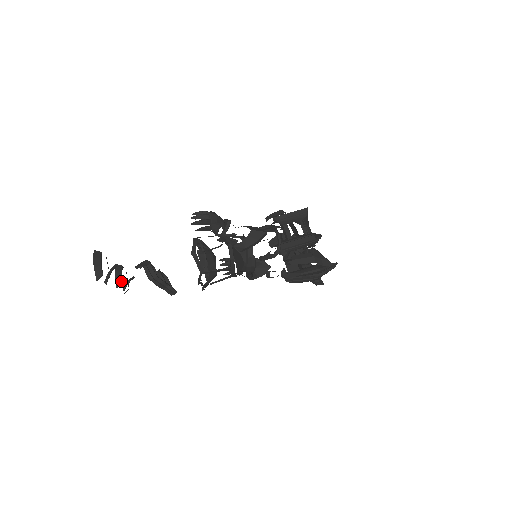
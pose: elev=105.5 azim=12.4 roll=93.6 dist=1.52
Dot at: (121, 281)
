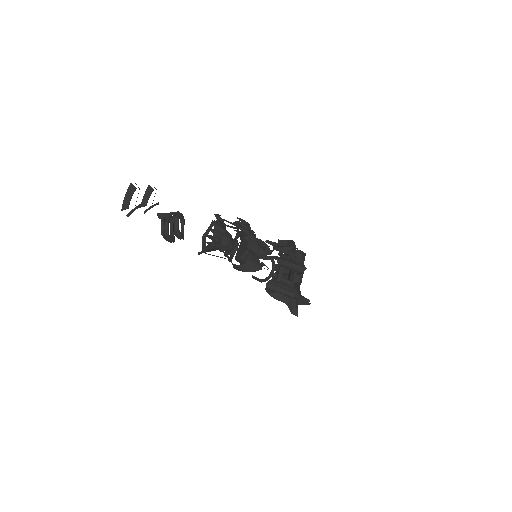
Dot at: (146, 203)
